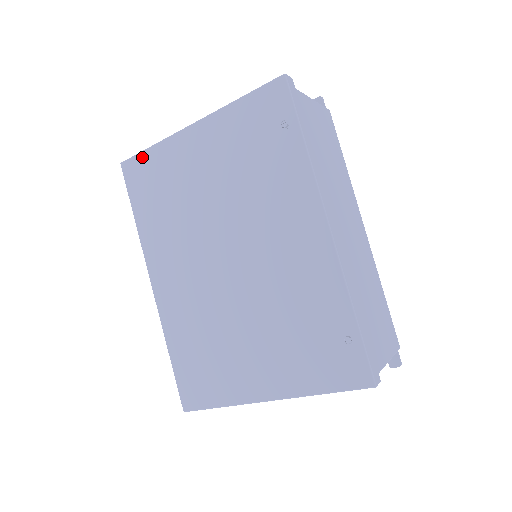
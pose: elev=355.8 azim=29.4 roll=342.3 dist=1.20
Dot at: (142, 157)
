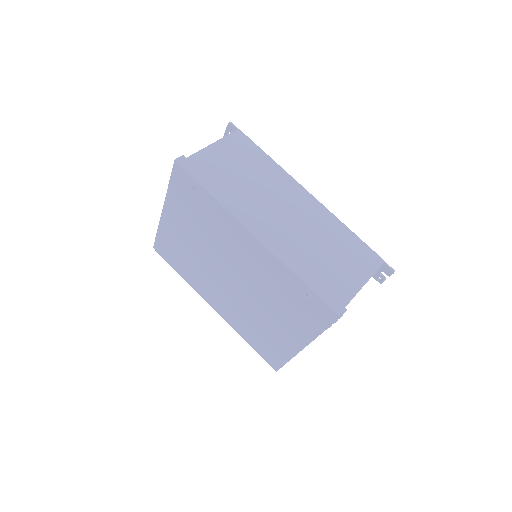
Dot at: (158, 240)
